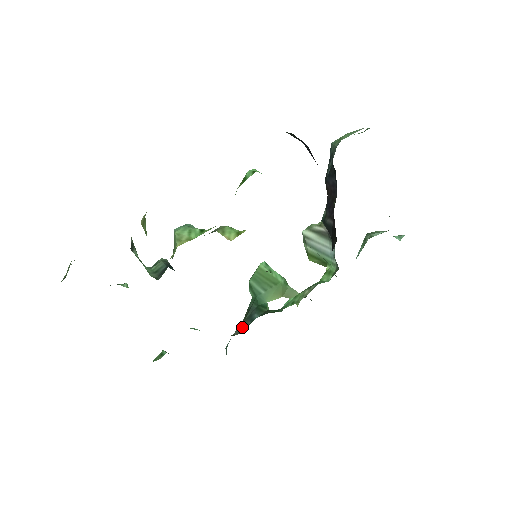
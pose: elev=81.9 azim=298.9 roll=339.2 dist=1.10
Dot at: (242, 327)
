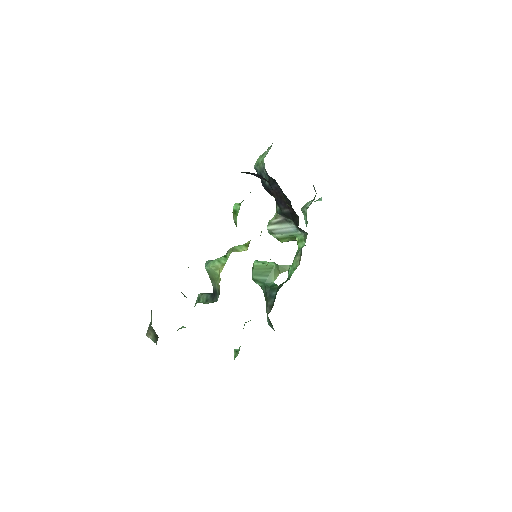
Dot at: (270, 305)
